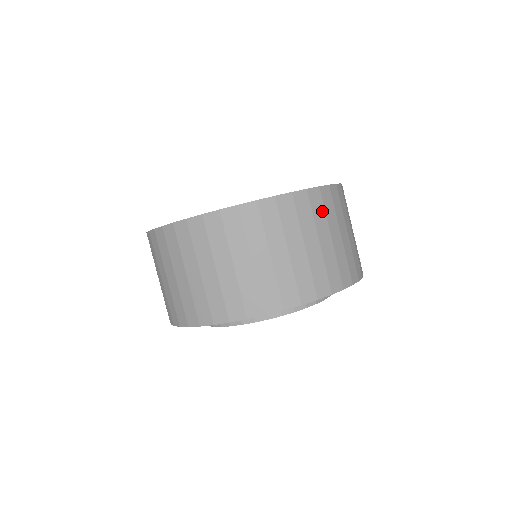
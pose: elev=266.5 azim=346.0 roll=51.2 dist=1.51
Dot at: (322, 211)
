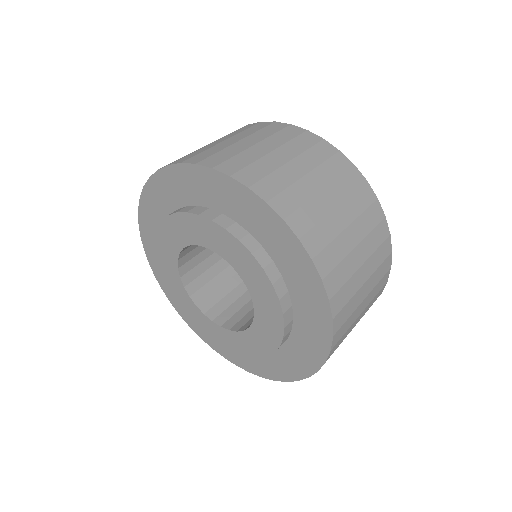
Dot at: (377, 243)
